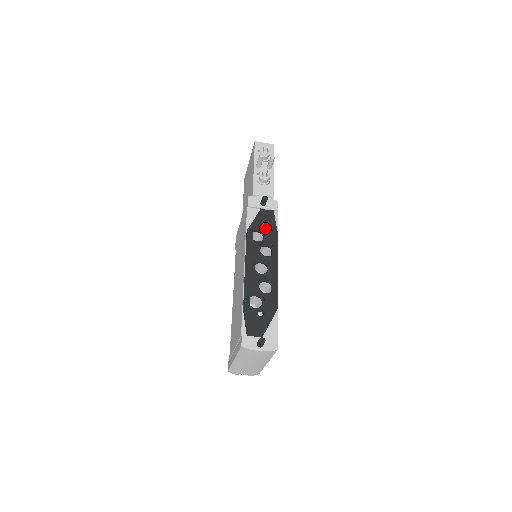
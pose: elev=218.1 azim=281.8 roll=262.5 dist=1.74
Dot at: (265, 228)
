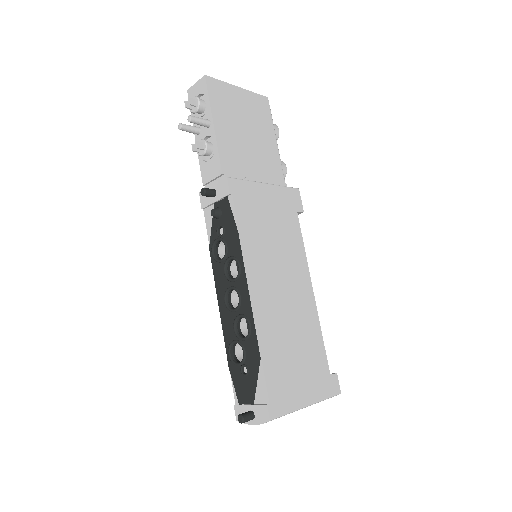
Dot at: (223, 234)
